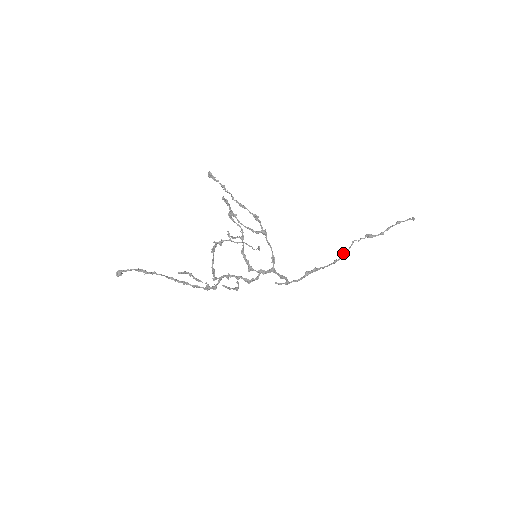
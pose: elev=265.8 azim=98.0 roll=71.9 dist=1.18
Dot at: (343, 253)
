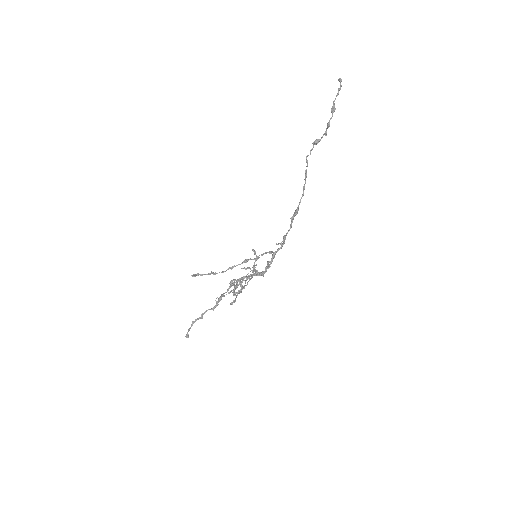
Dot at: (305, 176)
